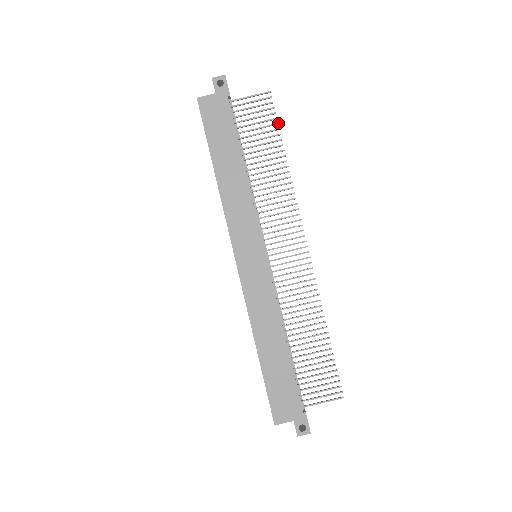
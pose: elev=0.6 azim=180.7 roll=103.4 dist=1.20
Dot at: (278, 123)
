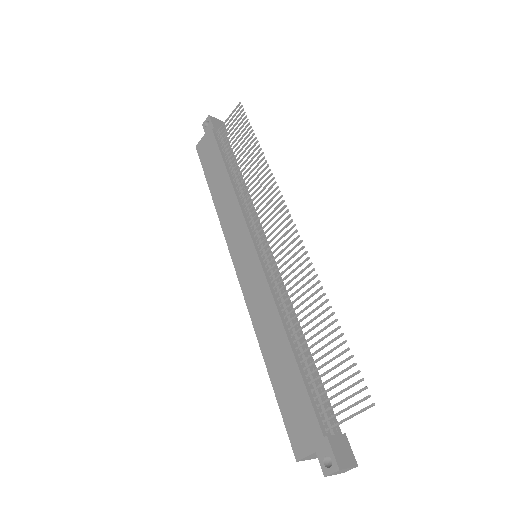
Dot at: (249, 122)
